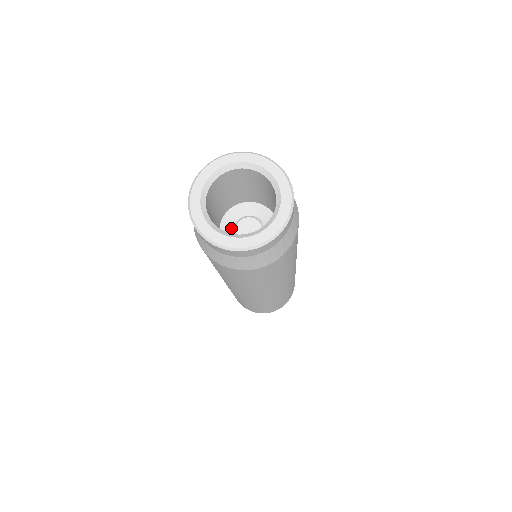
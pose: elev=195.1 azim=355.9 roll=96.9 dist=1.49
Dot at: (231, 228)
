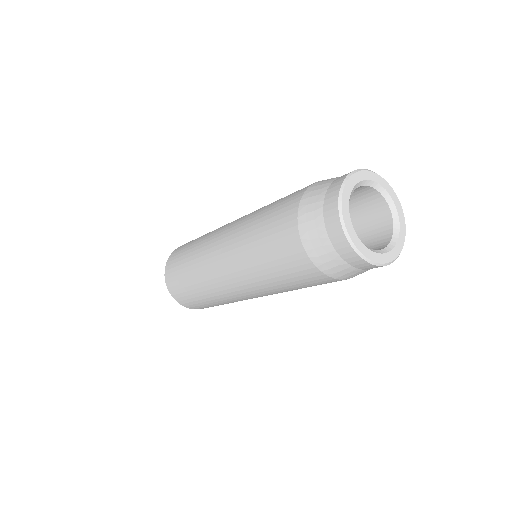
Dot at: occluded
